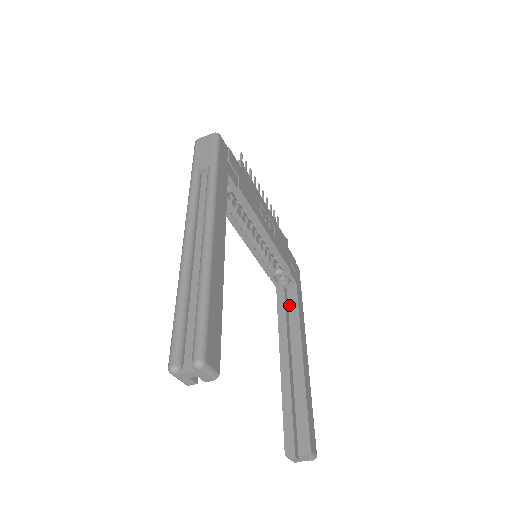
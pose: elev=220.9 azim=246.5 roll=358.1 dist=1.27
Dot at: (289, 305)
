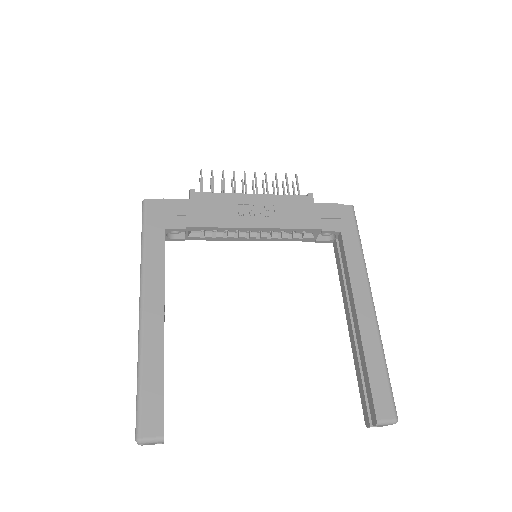
Dot at: occluded
